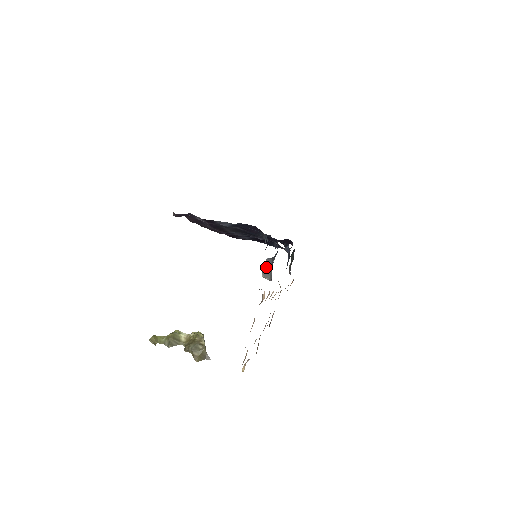
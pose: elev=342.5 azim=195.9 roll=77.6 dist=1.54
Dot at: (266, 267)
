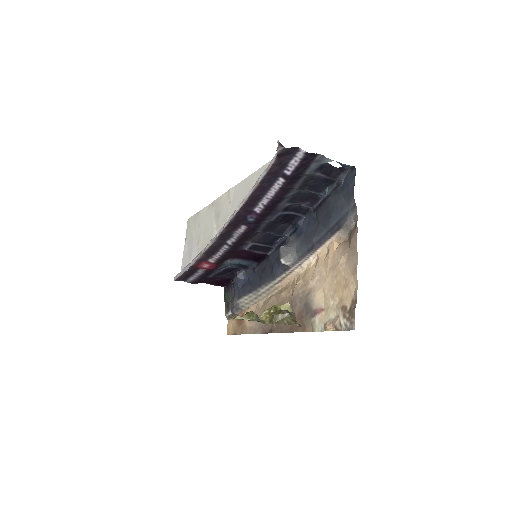
Dot at: (285, 252)
